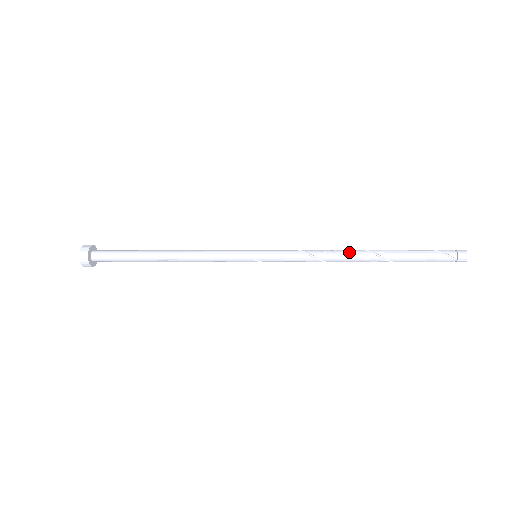
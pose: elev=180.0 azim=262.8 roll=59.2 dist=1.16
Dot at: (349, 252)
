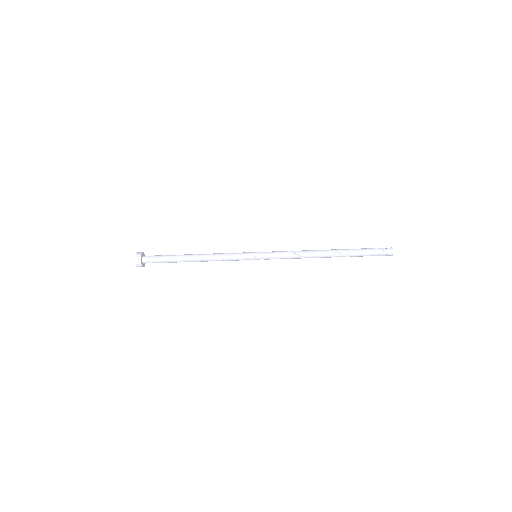
Dot at: (317, 250)
